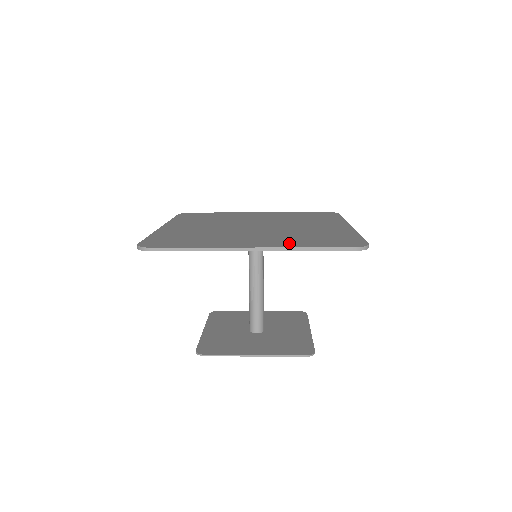
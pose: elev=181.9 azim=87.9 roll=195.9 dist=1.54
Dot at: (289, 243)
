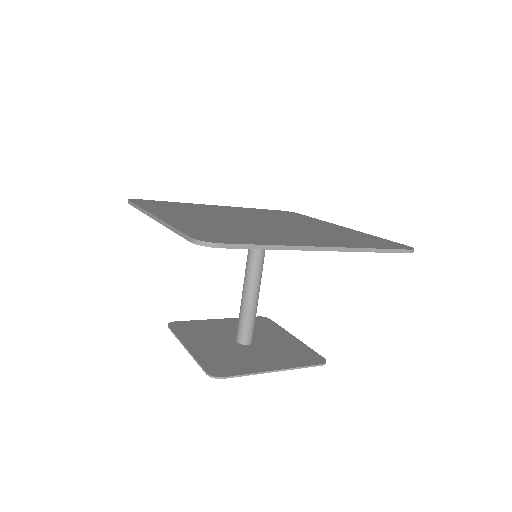
Dot at: (185, 223)
